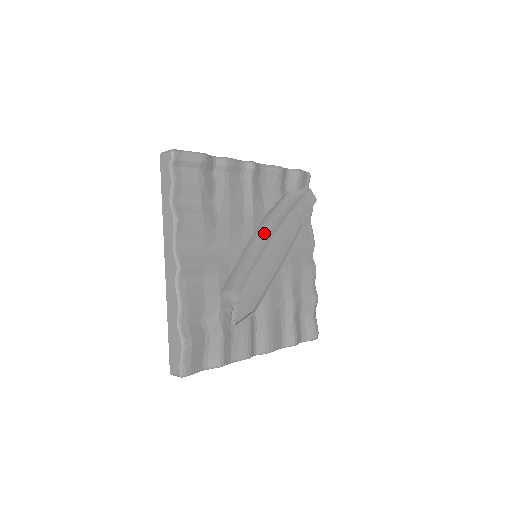
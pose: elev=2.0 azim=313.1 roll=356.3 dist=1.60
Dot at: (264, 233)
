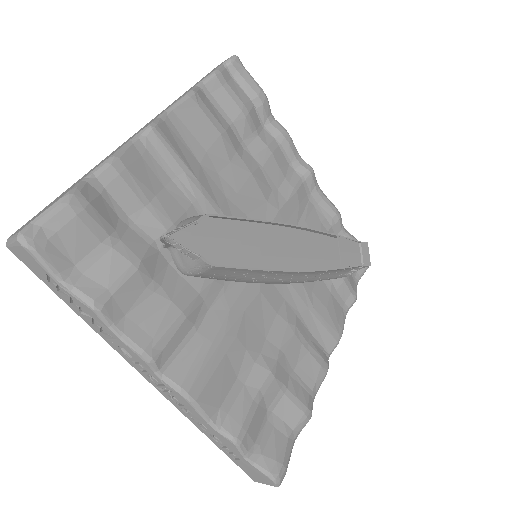
Dot at: occluded
